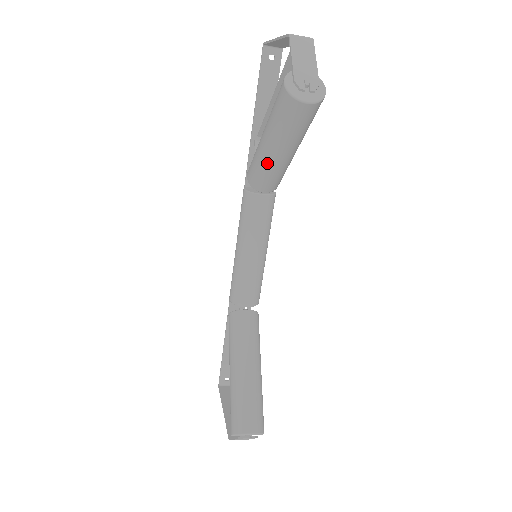
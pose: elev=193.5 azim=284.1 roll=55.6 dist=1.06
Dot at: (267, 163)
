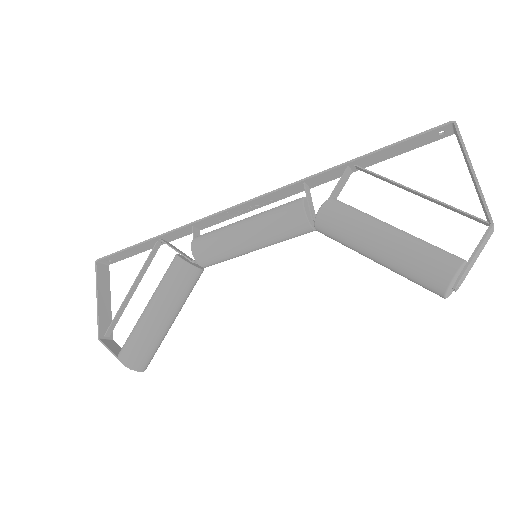
Dot at: (356, 247)
